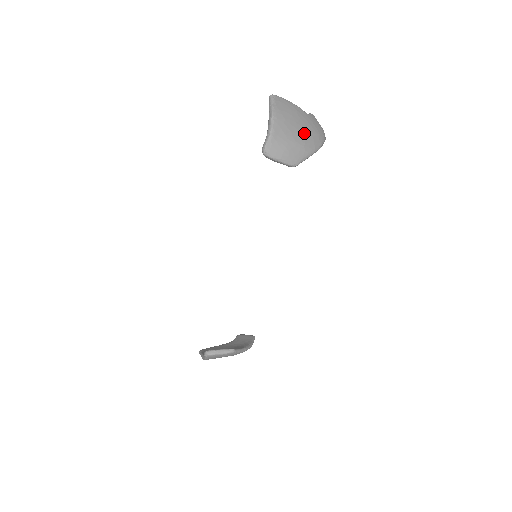
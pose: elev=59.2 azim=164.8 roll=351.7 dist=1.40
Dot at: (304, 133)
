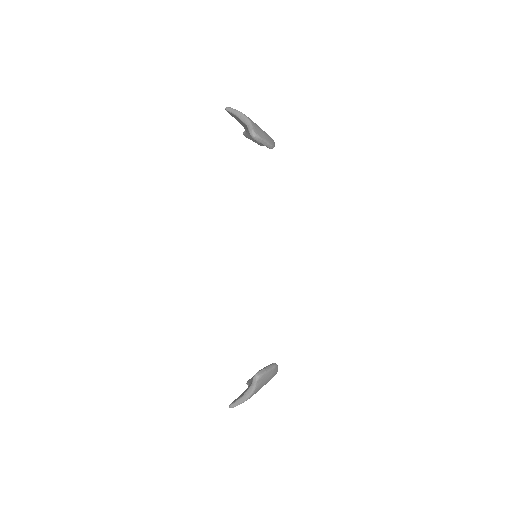
Dot at: occluded
